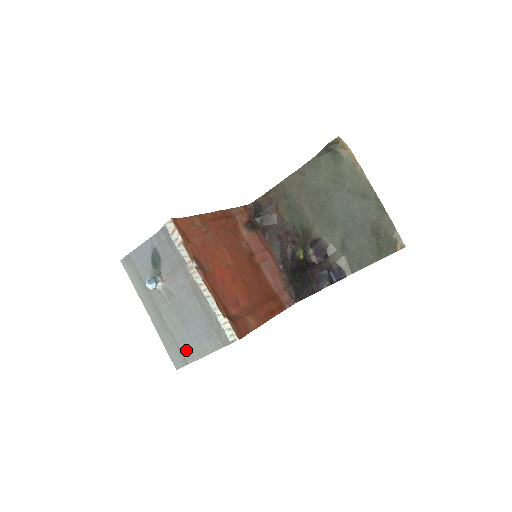
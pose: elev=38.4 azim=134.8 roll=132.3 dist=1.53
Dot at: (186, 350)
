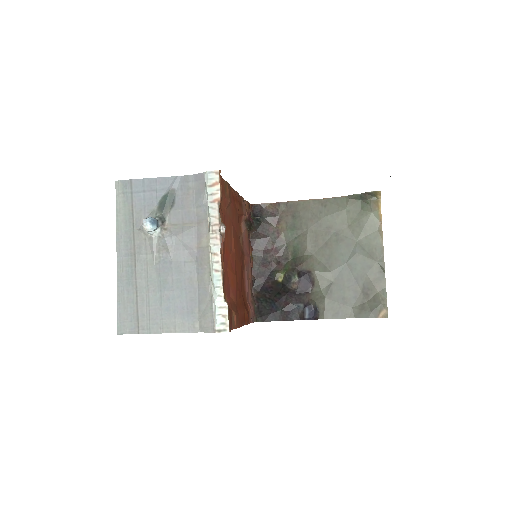
Dot at: (146, 317)
